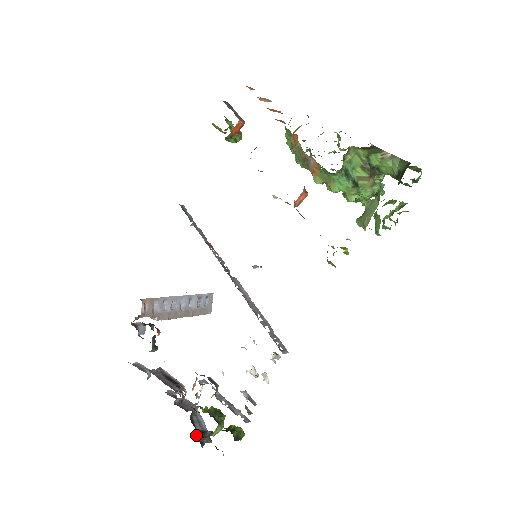
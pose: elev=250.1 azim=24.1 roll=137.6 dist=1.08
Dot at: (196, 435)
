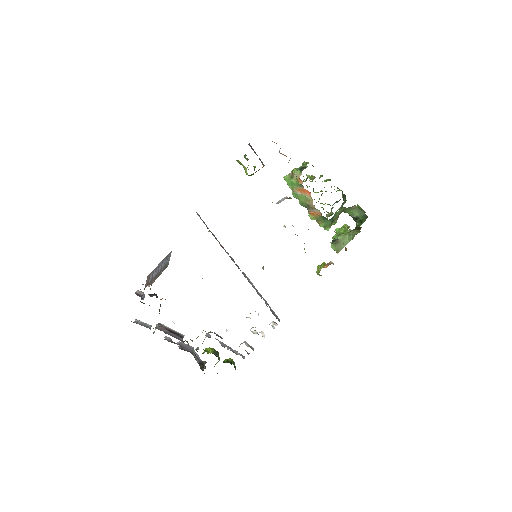
Dot at: (200, 367)
